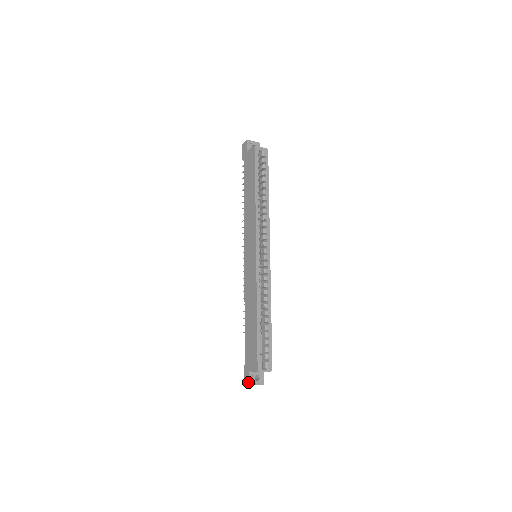
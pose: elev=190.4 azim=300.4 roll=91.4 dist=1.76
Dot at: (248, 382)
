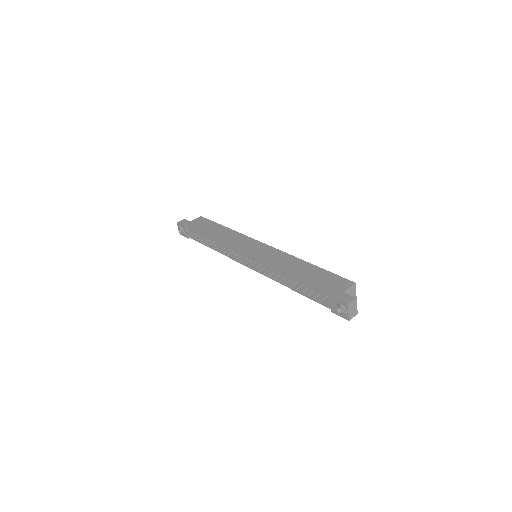
Dot at: (352, 297)
